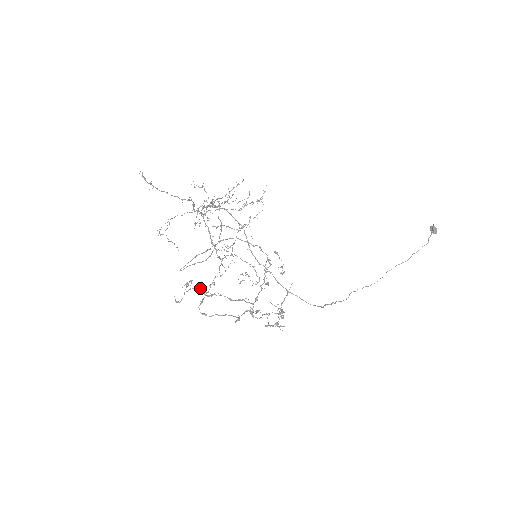
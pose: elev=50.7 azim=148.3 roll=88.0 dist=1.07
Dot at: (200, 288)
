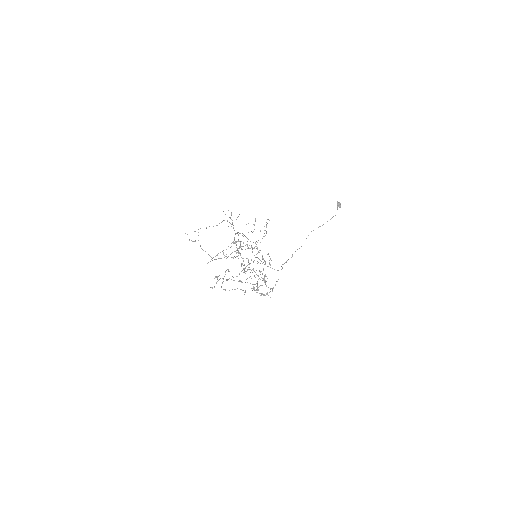
Dot at: occluded
